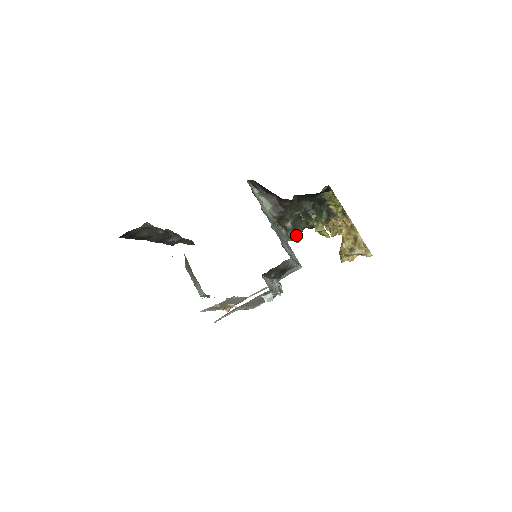
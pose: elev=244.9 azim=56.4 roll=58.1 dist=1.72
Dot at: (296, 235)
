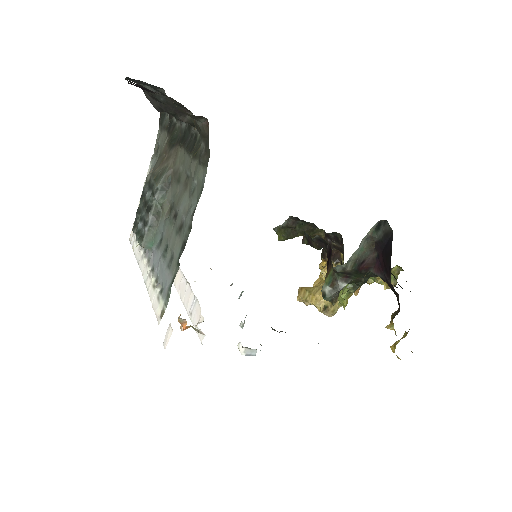
Dot at: (334, 298)
